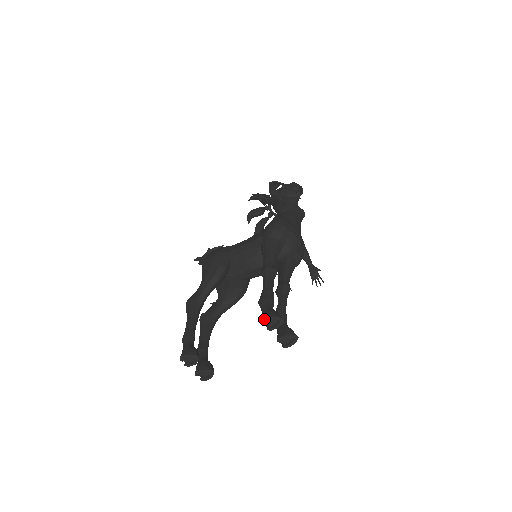
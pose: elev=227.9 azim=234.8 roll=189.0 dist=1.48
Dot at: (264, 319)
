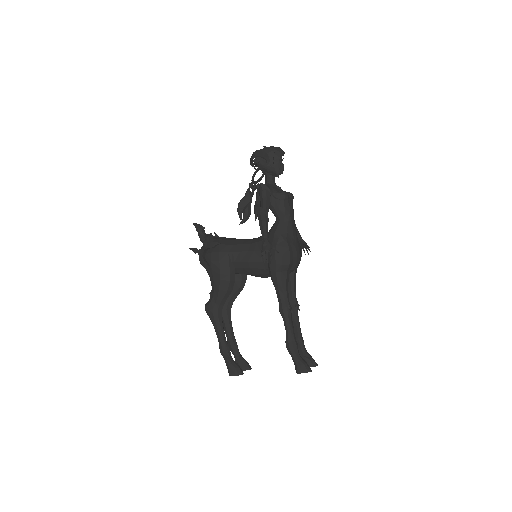
Dot at: (299, 373)
